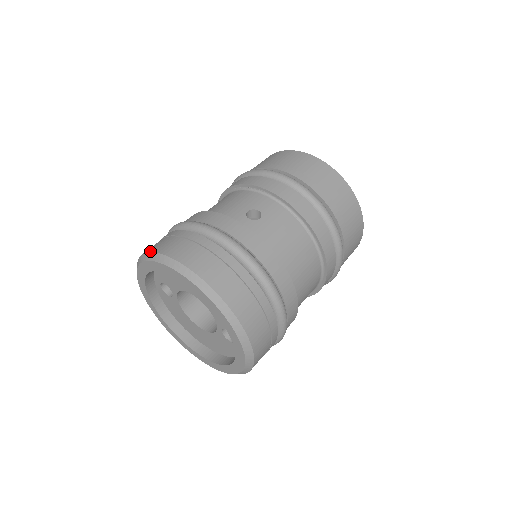
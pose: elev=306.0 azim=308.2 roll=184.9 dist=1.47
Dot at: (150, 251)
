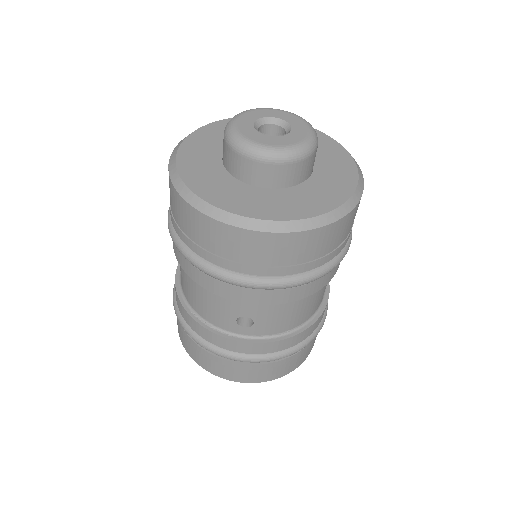
Dot at: occluded
